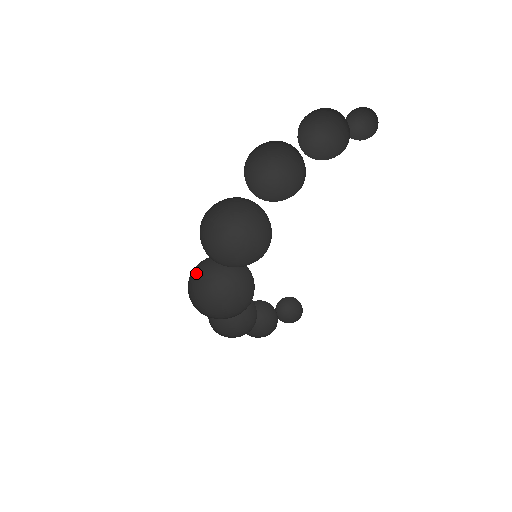
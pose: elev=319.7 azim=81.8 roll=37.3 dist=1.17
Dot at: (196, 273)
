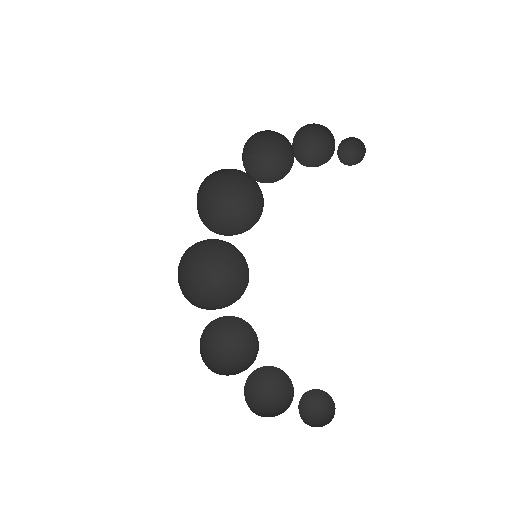
Dot at: (196, 281)
